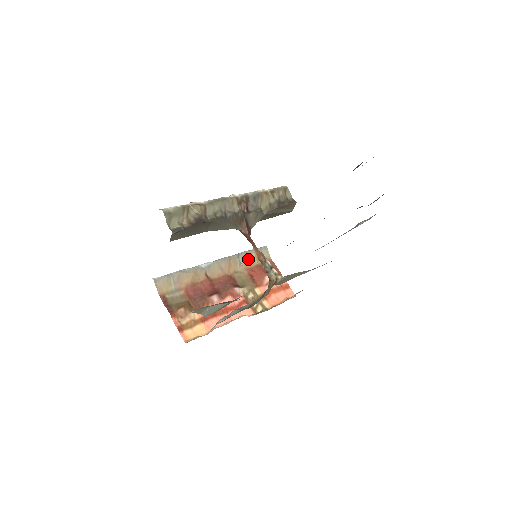
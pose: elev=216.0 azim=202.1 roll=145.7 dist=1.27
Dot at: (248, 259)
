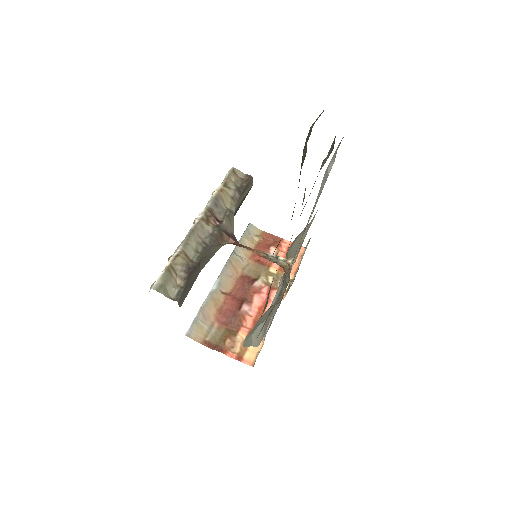
Dot at: (244, 248)
